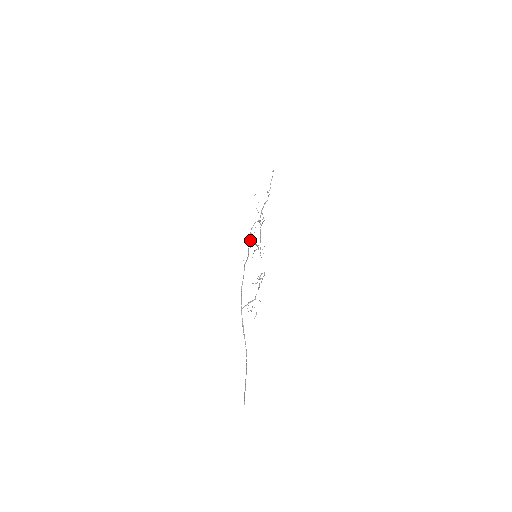
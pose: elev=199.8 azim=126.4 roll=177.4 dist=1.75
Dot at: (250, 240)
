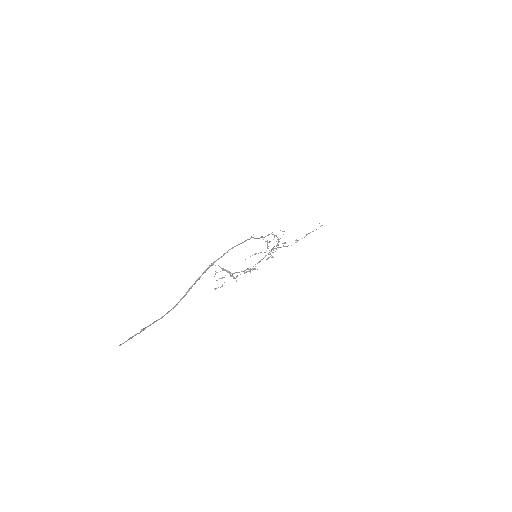
Dot at: (267, 235)
